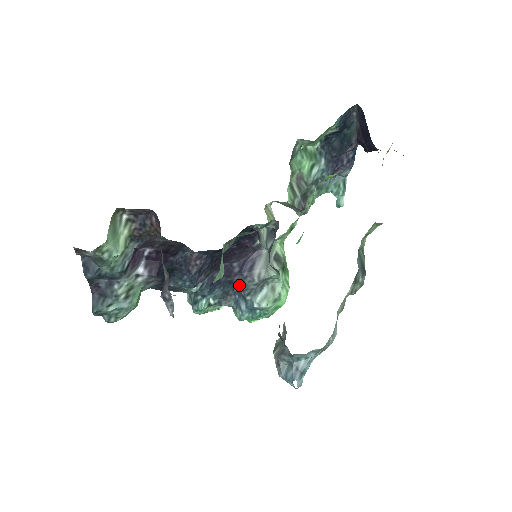
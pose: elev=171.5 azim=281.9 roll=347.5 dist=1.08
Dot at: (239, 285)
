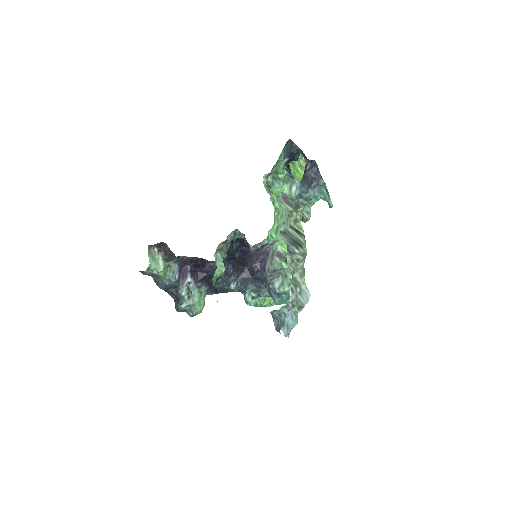
Dot at: (263, 279)
